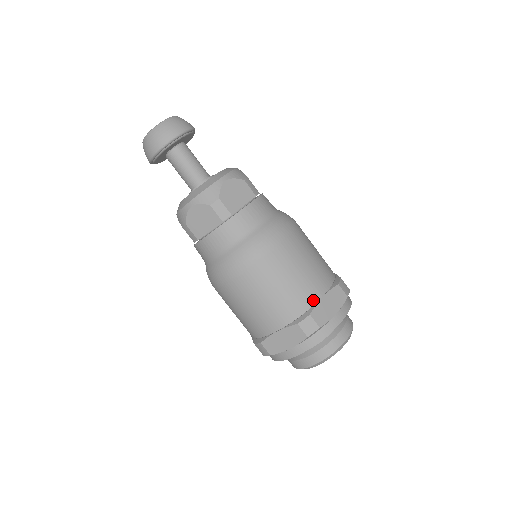
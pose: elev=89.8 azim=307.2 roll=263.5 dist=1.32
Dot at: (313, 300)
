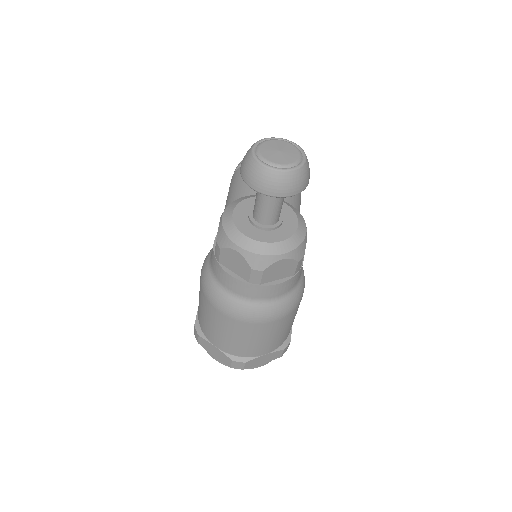
Dot at: (257, 354)
